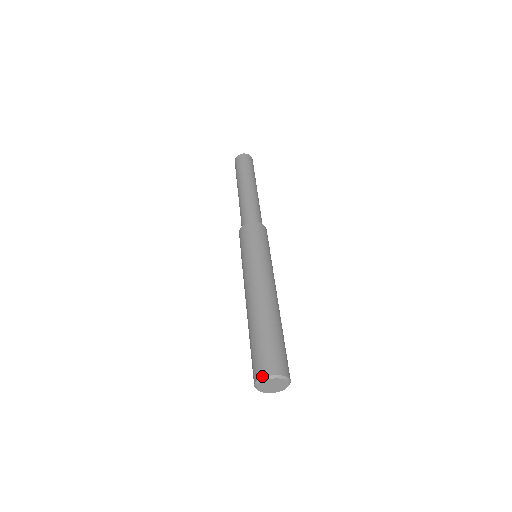
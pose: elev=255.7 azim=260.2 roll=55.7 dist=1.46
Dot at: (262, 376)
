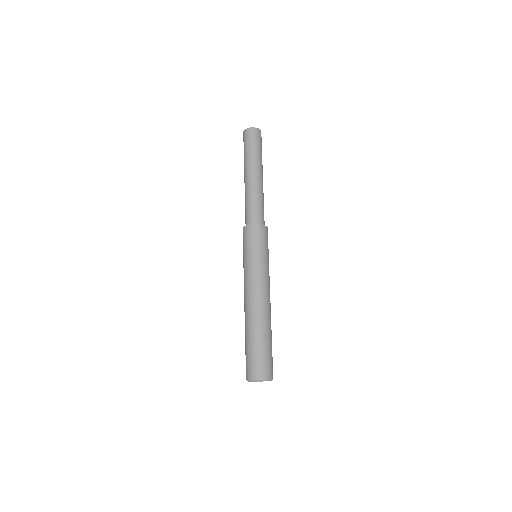
Dot at: (250, 379)
